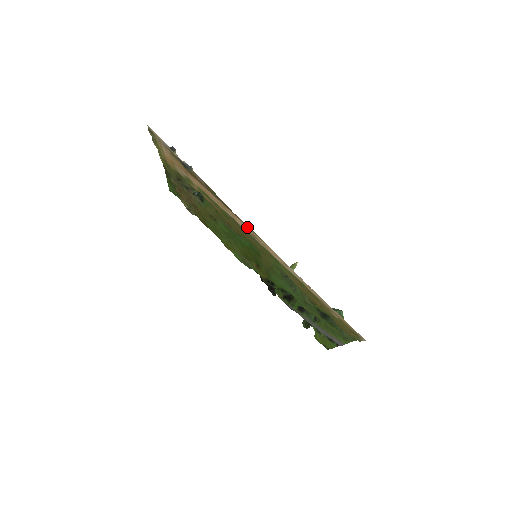
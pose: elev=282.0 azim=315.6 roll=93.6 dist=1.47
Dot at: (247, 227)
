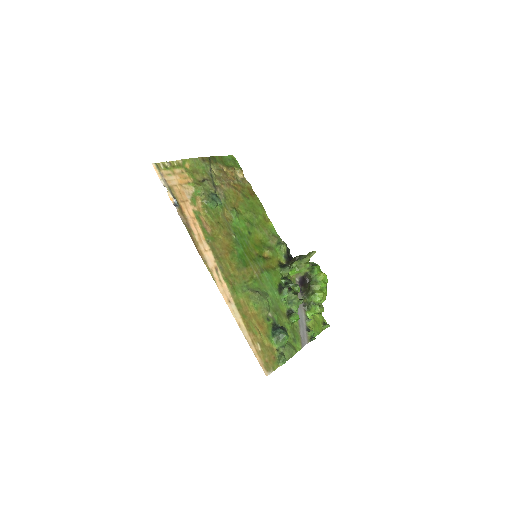
Dot at: (208, 265)
